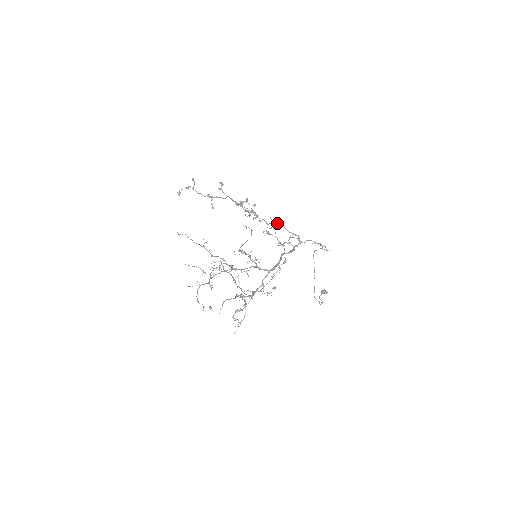
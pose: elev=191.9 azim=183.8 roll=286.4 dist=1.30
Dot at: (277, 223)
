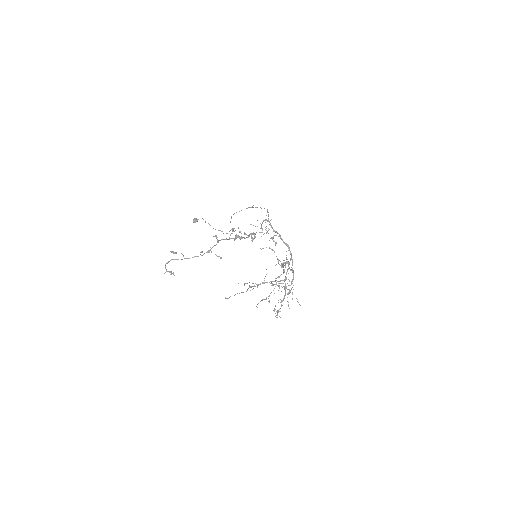
Dot at: (261, 225)
